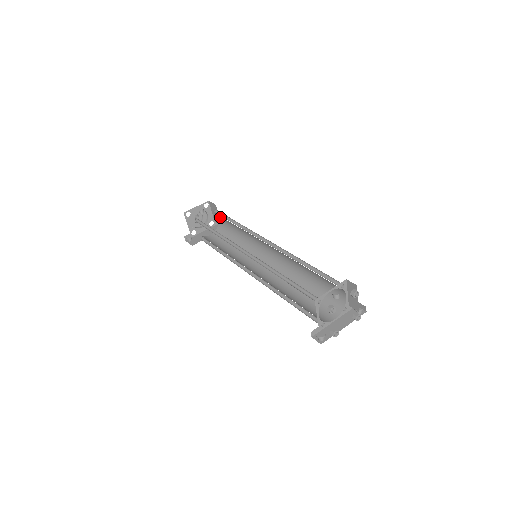
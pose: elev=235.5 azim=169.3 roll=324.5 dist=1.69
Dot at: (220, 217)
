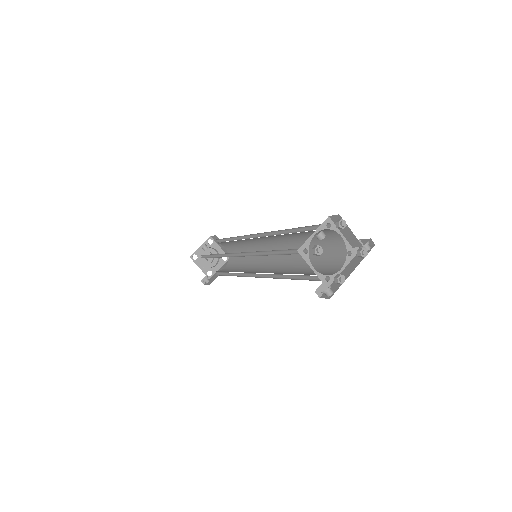
Dot at: (224, 245)
